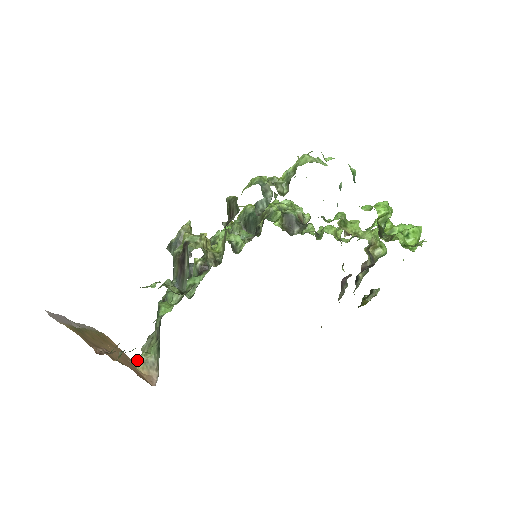
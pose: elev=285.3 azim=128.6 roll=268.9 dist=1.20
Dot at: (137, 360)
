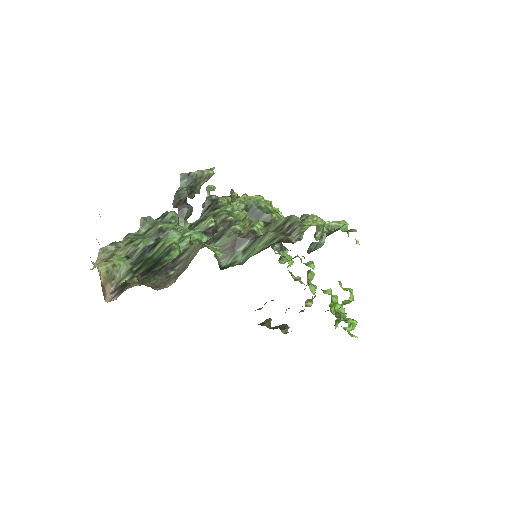
Dot at: (103, 265)
